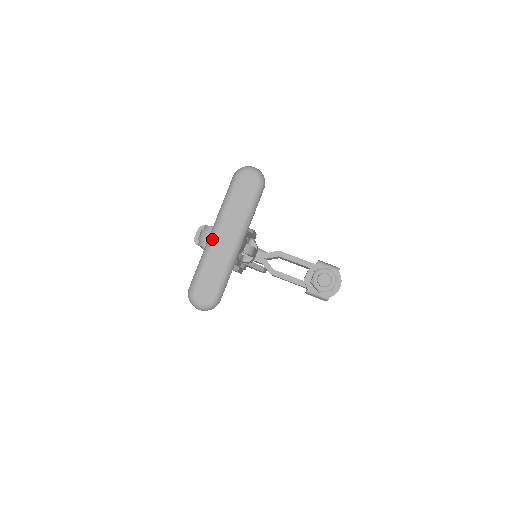
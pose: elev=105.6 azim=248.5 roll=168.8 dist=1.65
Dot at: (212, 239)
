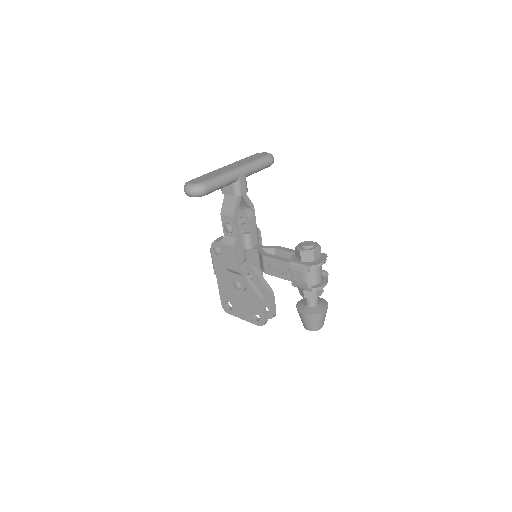
Dot at: (221, 168)
